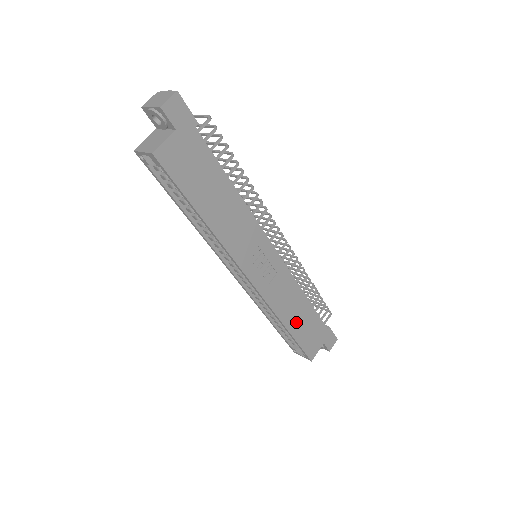
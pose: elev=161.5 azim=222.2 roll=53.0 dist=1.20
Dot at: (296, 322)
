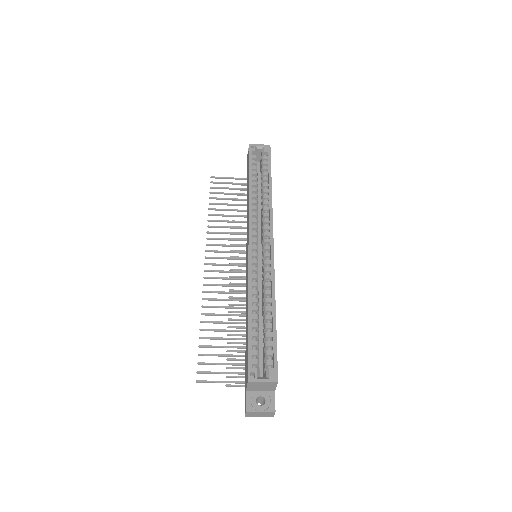
Dot at: occluded
